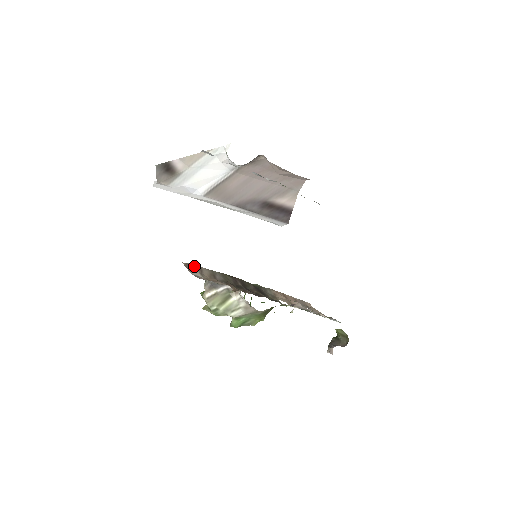
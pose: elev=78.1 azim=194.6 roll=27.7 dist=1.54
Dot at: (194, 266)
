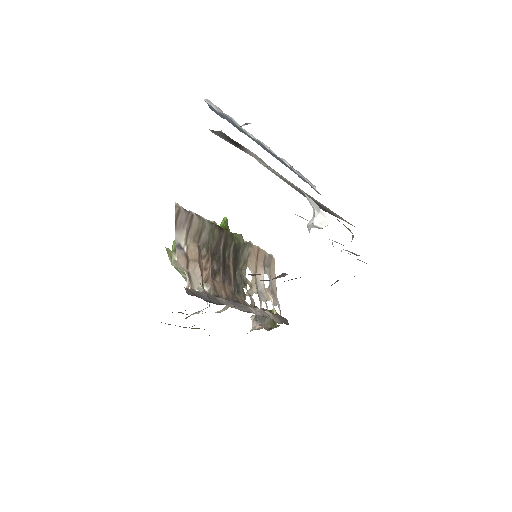
Dot at: (186, 216)
